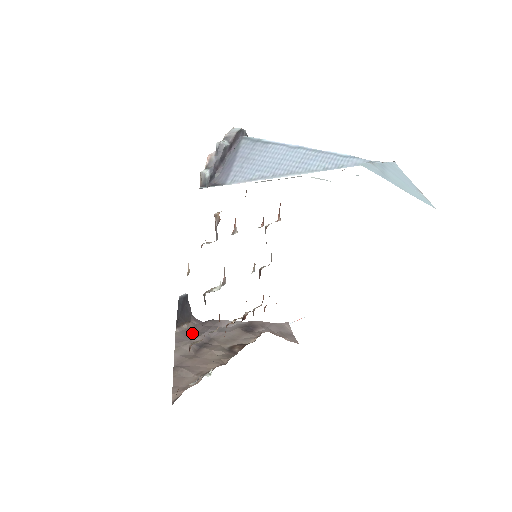
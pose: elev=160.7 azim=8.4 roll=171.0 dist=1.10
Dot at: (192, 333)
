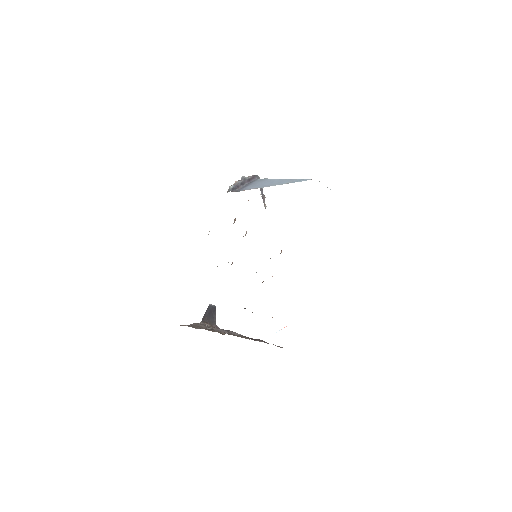
Dot at: occluded
